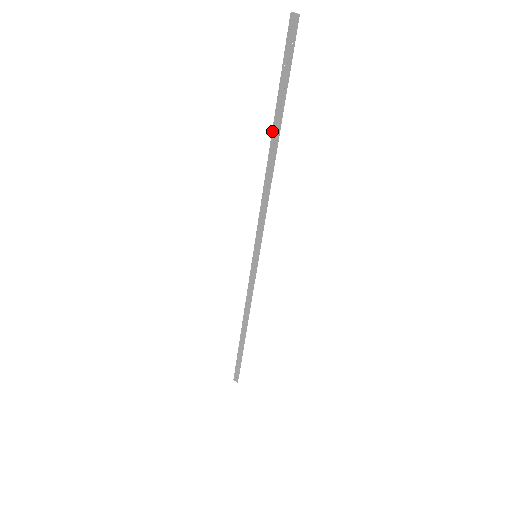
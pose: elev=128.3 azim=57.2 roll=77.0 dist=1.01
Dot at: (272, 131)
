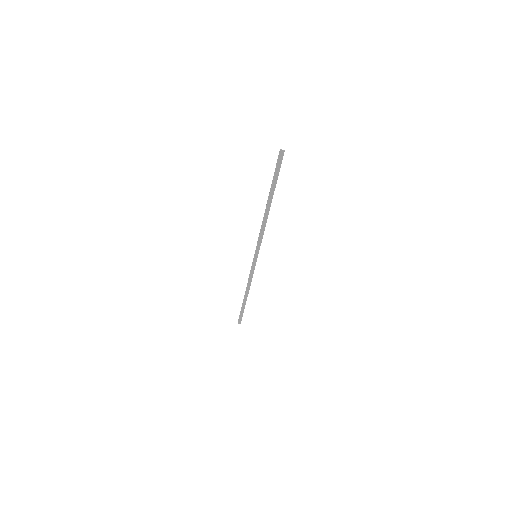
Dot at: (268, 198)
